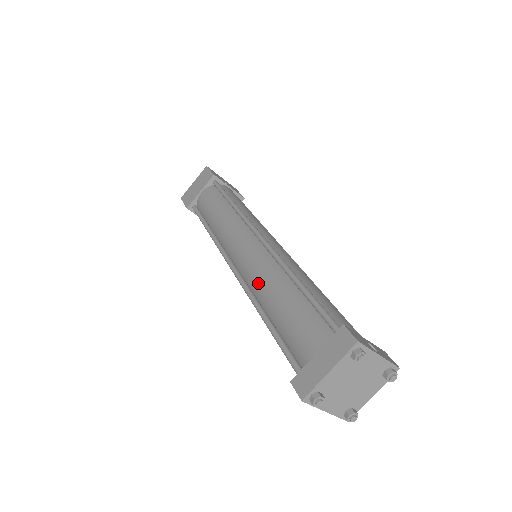
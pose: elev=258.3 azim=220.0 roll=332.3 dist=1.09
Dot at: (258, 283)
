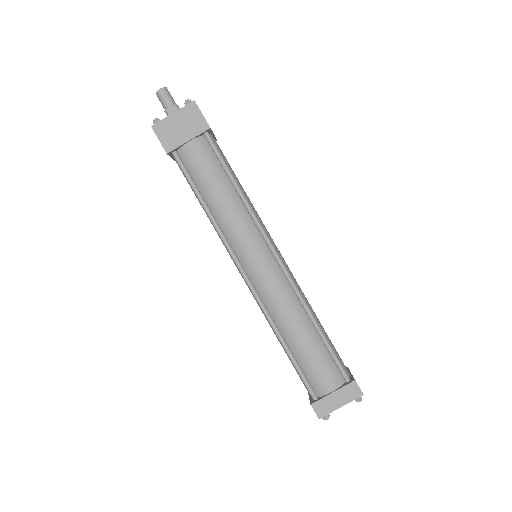
Dot at: (280, 311)
